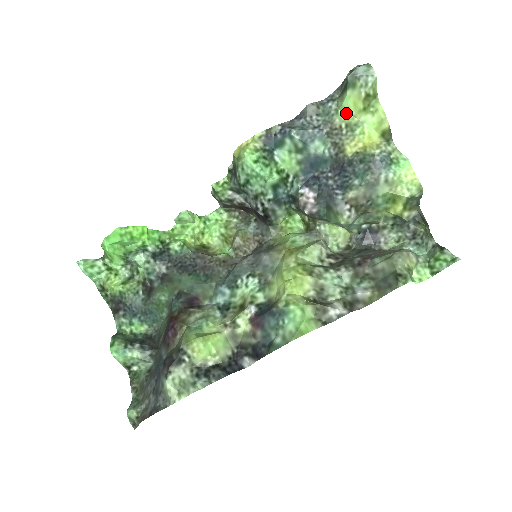
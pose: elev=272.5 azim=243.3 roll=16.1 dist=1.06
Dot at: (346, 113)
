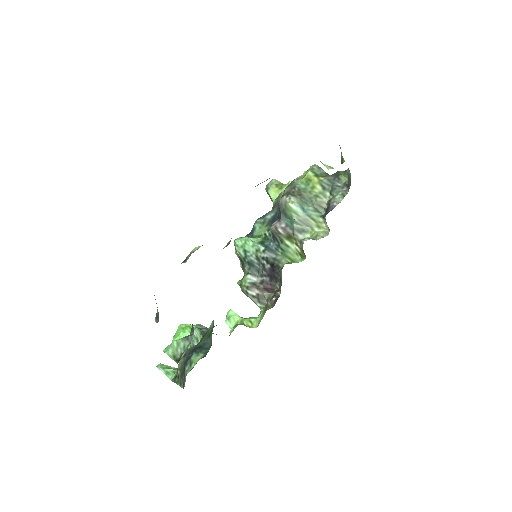
Dot at: (276, 199)
